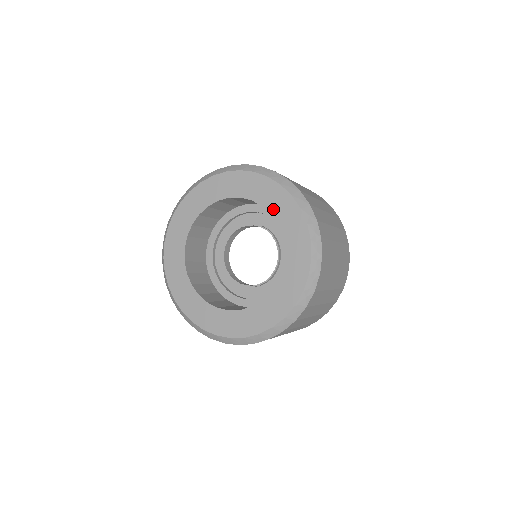
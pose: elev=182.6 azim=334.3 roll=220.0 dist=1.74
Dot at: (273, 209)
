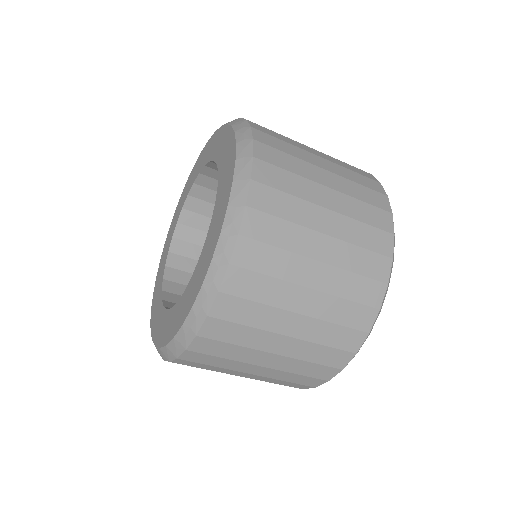
Dot at: (219, 194)
